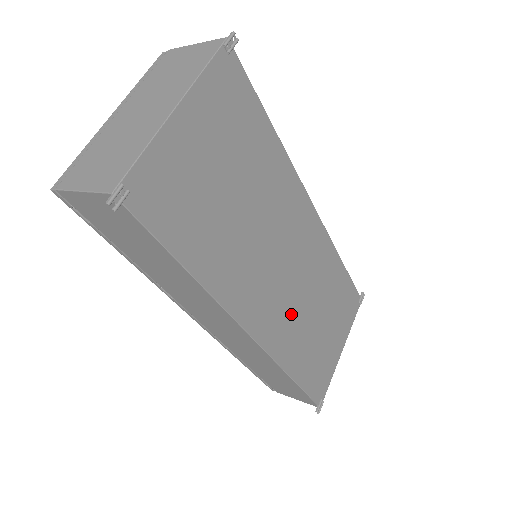
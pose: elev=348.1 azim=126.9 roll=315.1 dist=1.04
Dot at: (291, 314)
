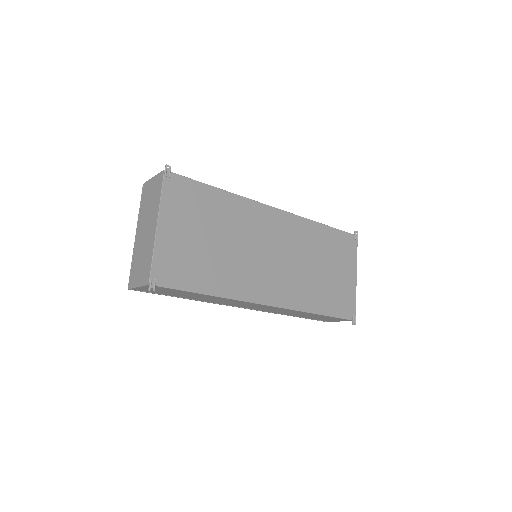
Dot at: (294, 279)
